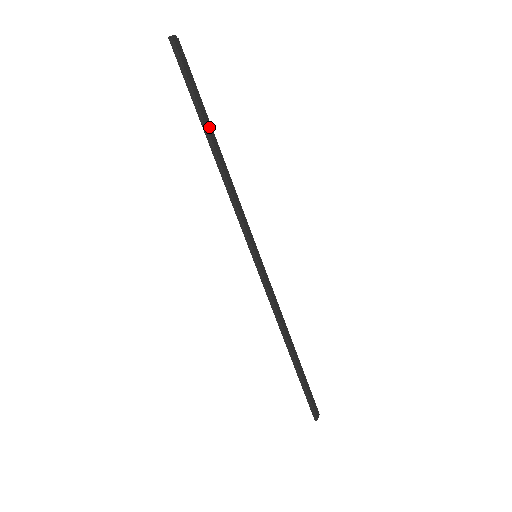
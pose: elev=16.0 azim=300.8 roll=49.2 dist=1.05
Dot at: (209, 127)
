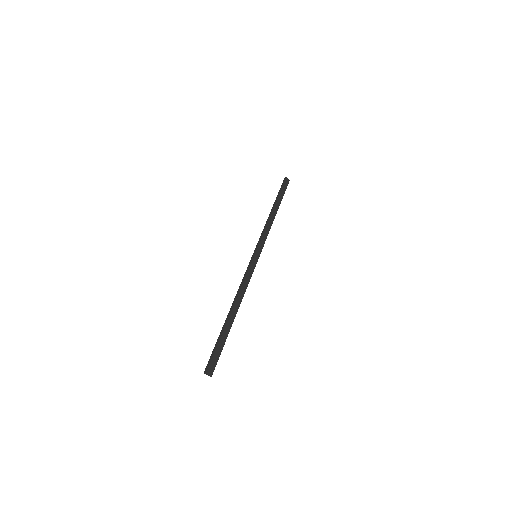
Dot at: (278, 204)
